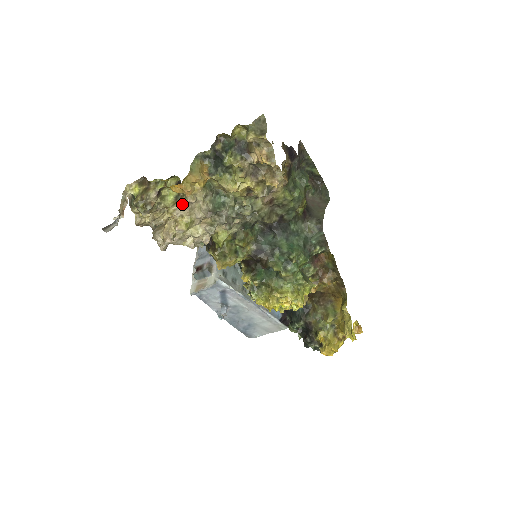
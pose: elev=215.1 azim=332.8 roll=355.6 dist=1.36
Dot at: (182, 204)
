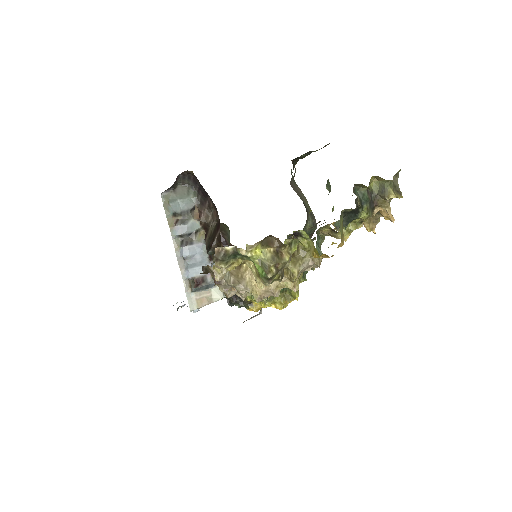
Dot at: (307, 264)
